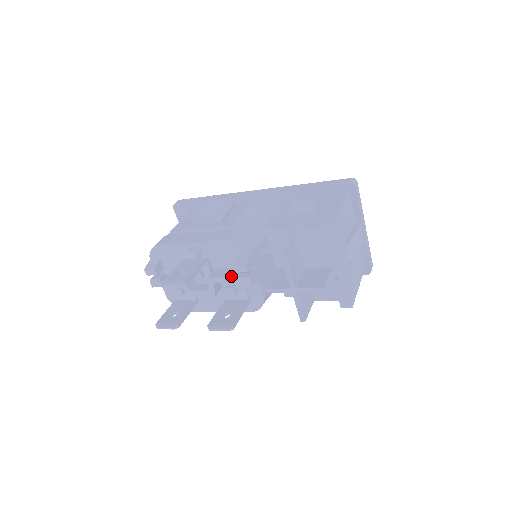
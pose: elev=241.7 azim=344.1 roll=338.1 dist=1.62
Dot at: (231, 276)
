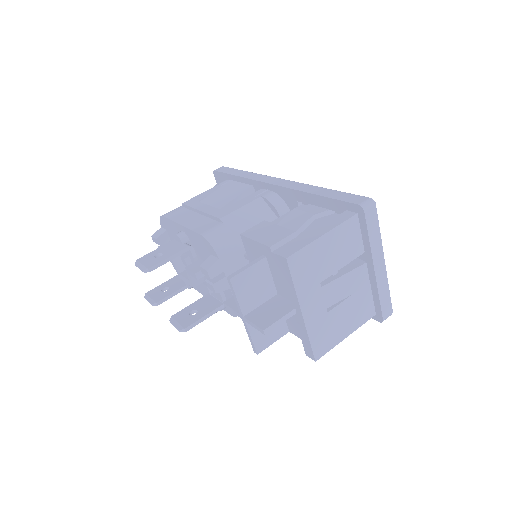
Dot at: occluded
